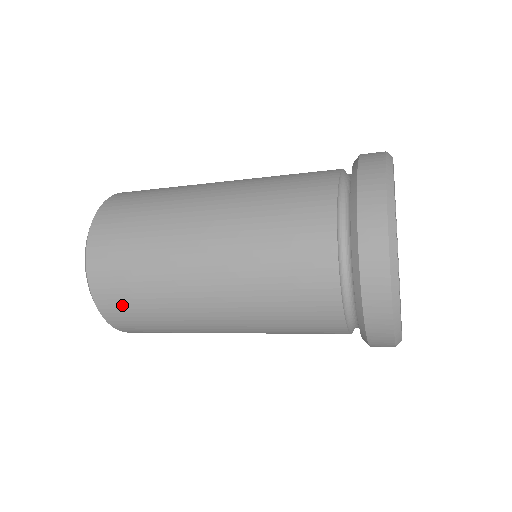
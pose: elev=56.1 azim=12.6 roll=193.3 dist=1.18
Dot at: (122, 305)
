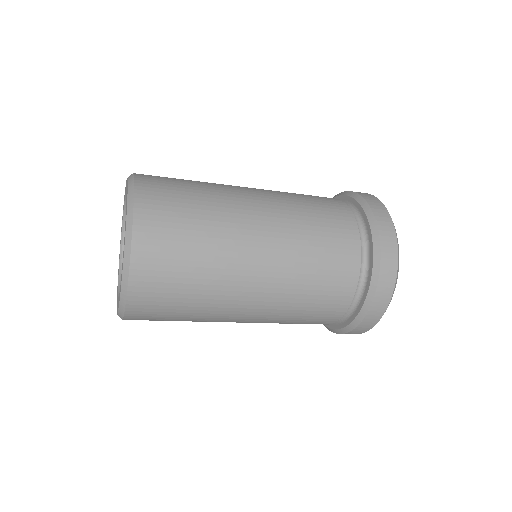
Dot at: (159, 298)
